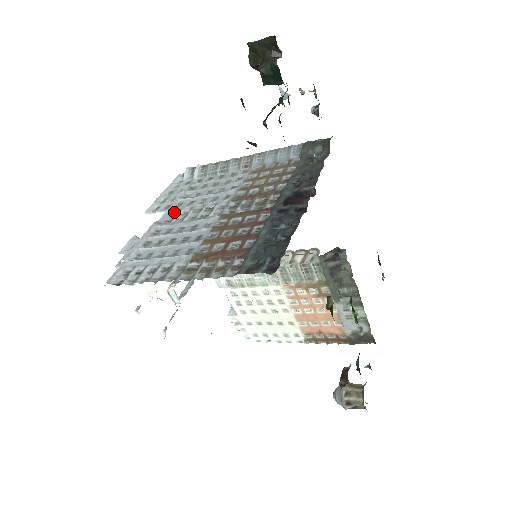
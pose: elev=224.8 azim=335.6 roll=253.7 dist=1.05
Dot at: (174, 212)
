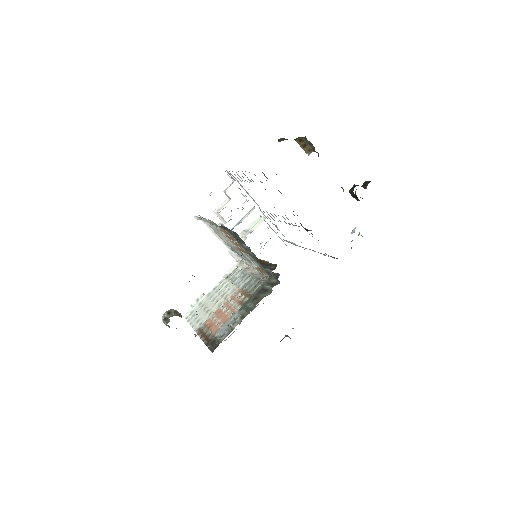
Dot at: (267, 218)
